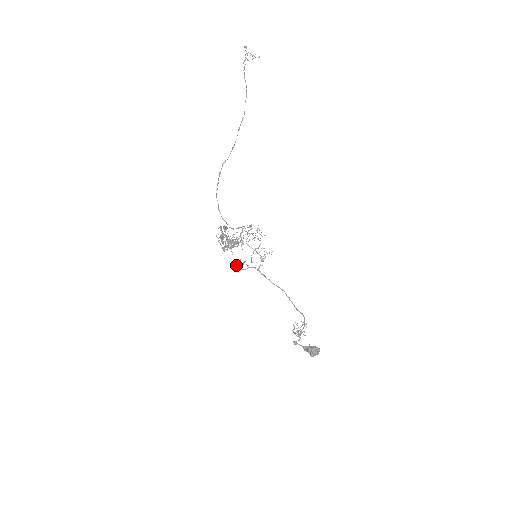
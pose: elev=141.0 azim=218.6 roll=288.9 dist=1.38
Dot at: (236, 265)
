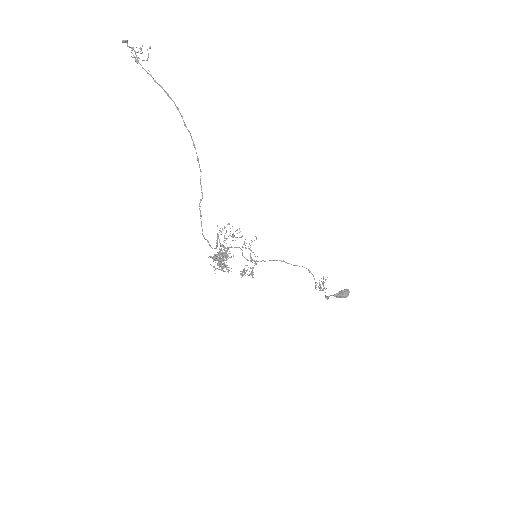
Dot at: (242, 276)
